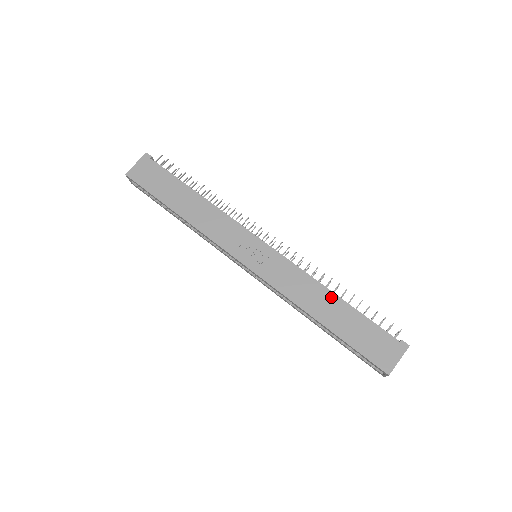
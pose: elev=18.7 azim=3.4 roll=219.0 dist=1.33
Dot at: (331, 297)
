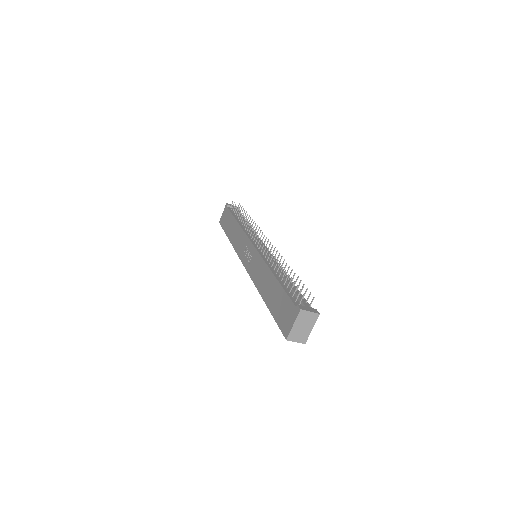
Dot at: (271, 277)
